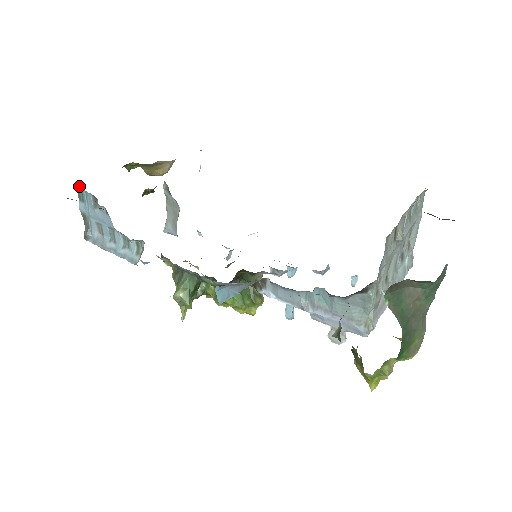
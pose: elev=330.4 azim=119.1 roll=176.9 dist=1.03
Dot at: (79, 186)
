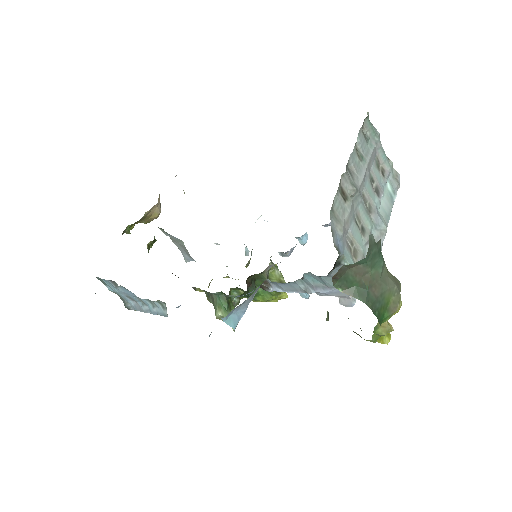
Dot at: (97, 277)
